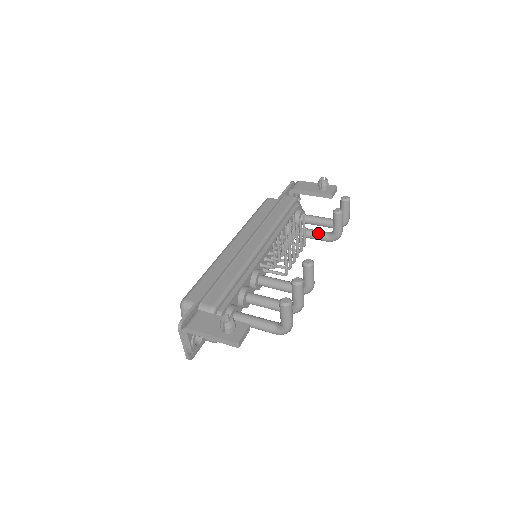
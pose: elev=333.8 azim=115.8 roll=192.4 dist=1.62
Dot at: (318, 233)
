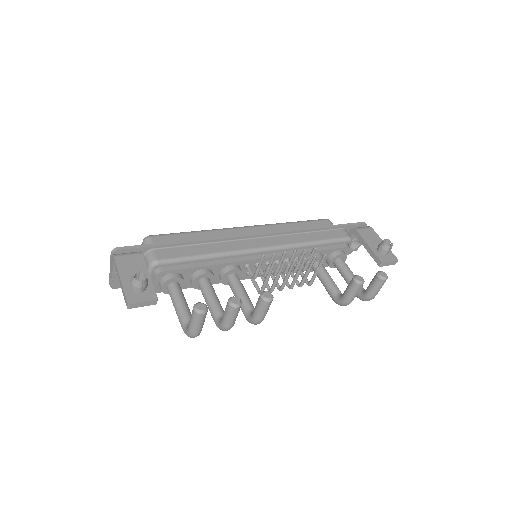
Dot at: (331, 285)
